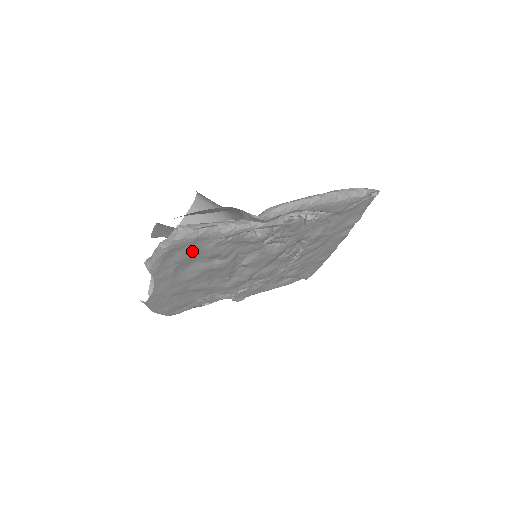
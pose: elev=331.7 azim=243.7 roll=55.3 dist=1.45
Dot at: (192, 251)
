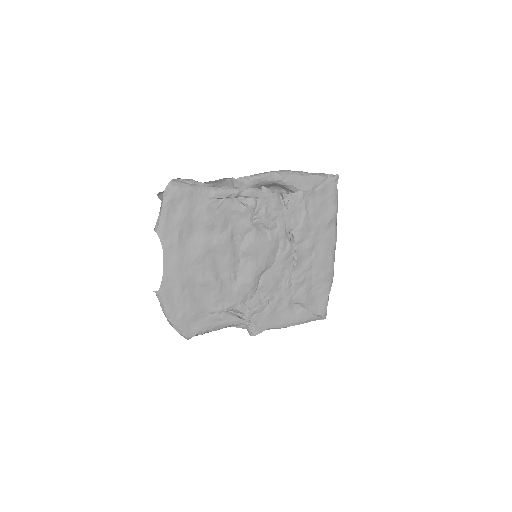
Dot at: (190, 209)
